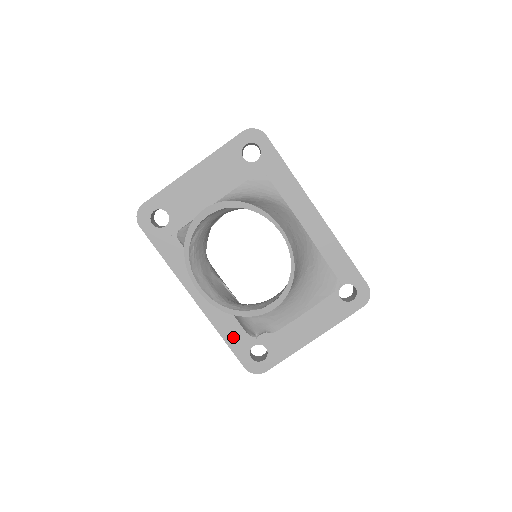
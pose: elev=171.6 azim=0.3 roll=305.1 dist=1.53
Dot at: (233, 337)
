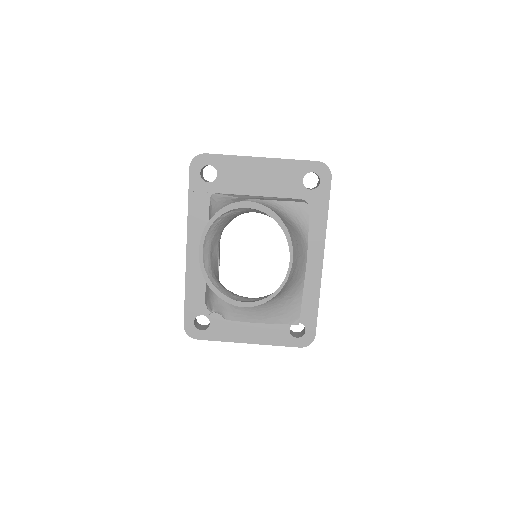
Dot at: (193, 298)
